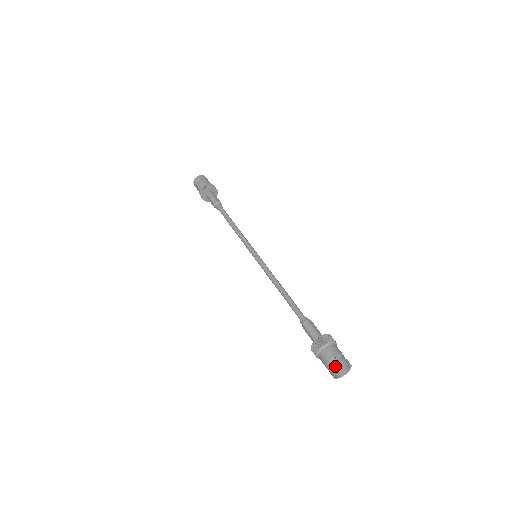
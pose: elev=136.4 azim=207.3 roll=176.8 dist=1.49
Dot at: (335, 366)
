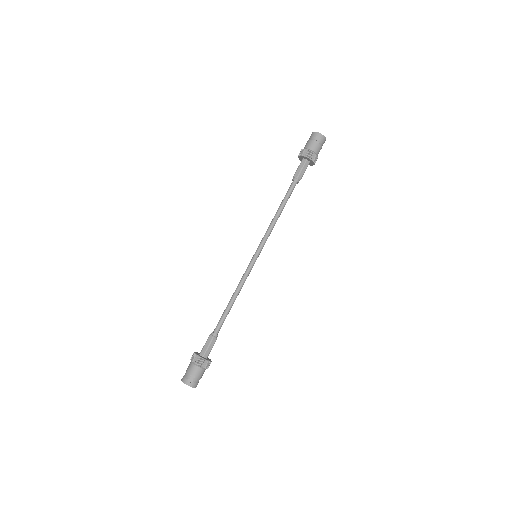
Dot at: (185, 380)
